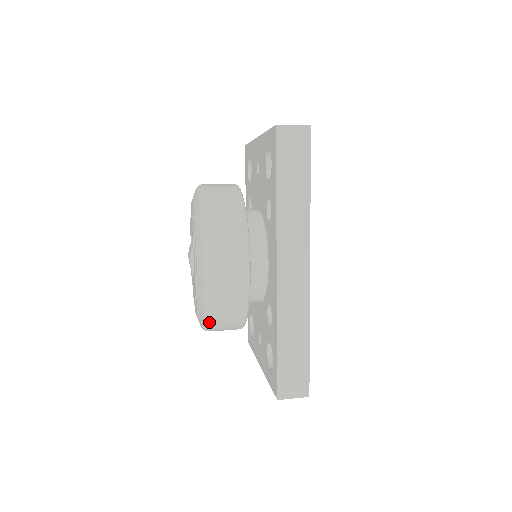
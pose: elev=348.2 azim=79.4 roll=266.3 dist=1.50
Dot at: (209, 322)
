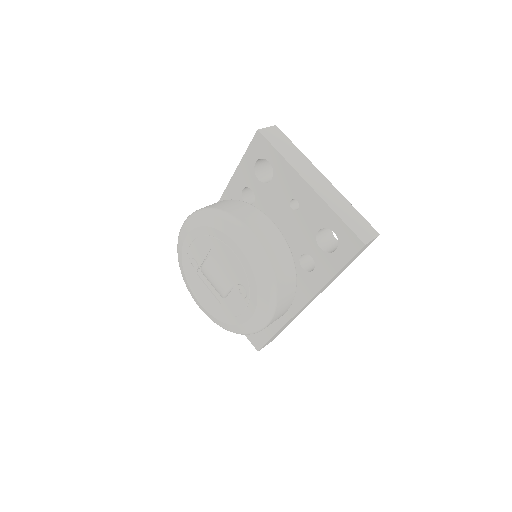
Dot at: occluded
